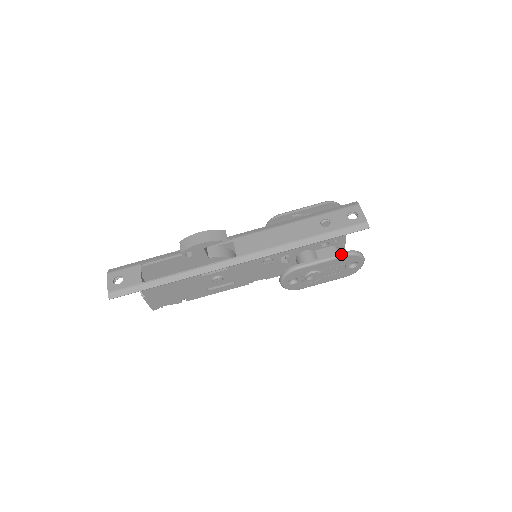
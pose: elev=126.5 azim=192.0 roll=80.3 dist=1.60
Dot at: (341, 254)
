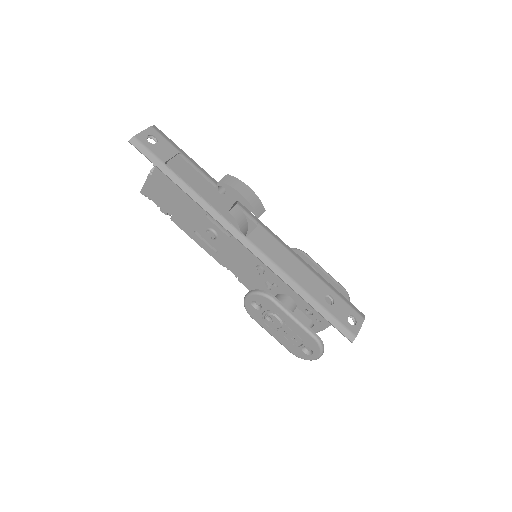
Dot at: (312, 332)
